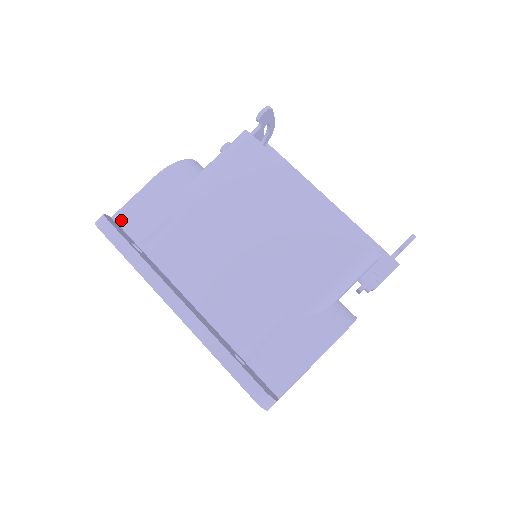
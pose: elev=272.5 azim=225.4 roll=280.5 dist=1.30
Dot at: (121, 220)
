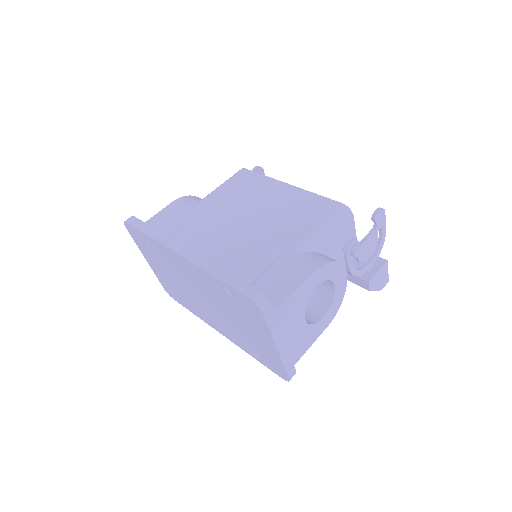
Dot at: occluded
